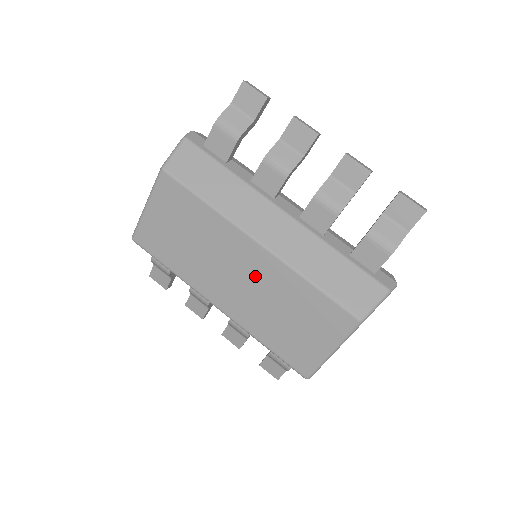
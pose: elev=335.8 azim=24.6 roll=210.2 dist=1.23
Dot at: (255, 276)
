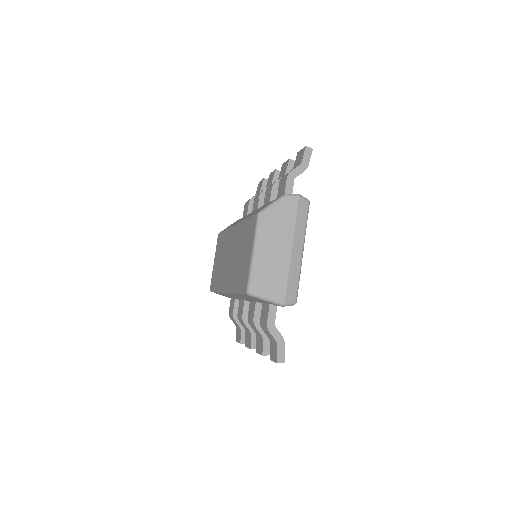
Dot at: (234, 247)
